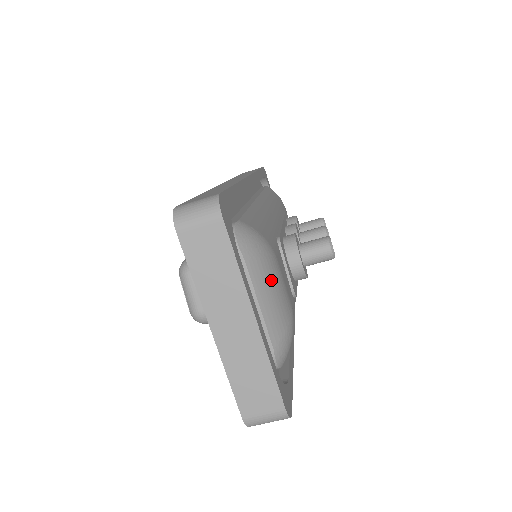
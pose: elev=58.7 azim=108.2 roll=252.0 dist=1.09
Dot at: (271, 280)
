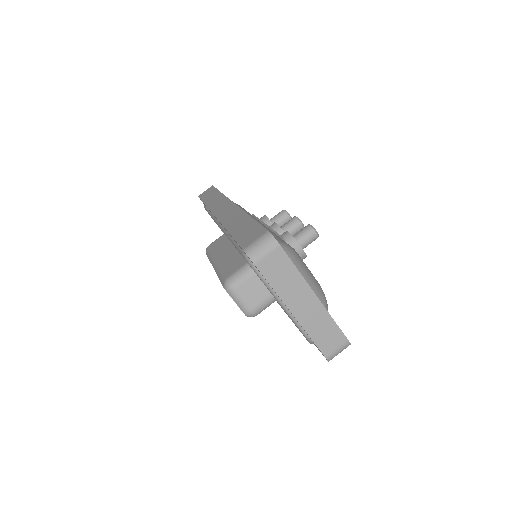
Dot at: (305, 269)
